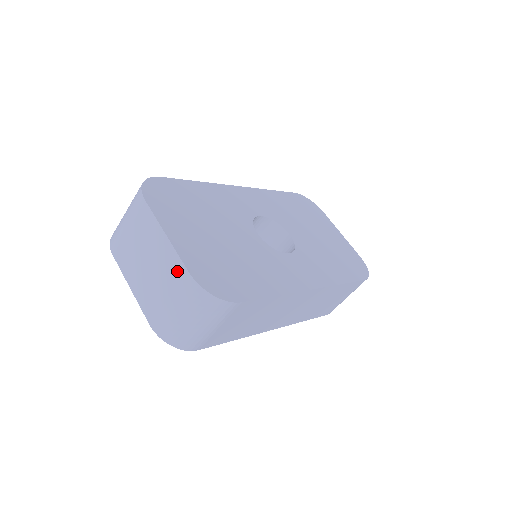
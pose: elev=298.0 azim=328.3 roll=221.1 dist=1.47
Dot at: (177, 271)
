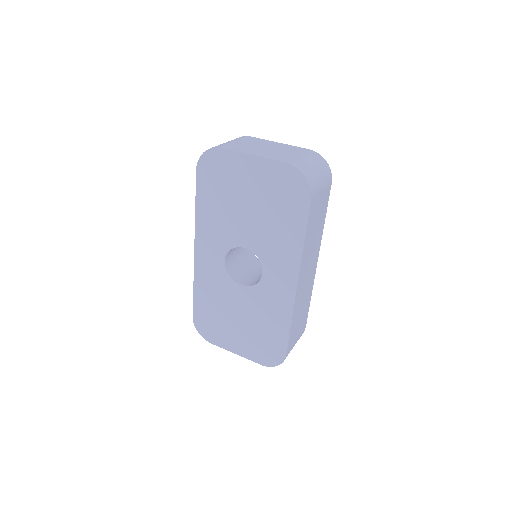
Dot at: (299, 149)
